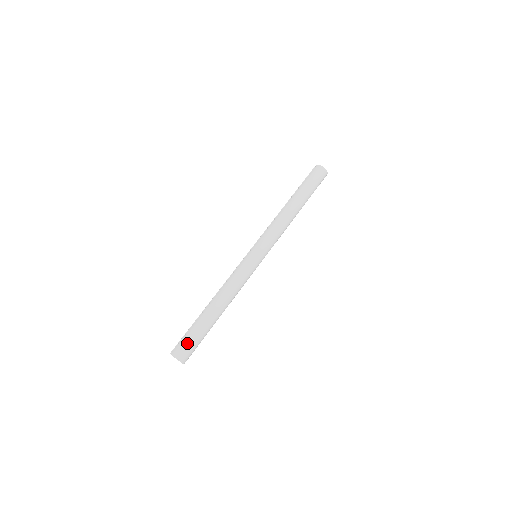
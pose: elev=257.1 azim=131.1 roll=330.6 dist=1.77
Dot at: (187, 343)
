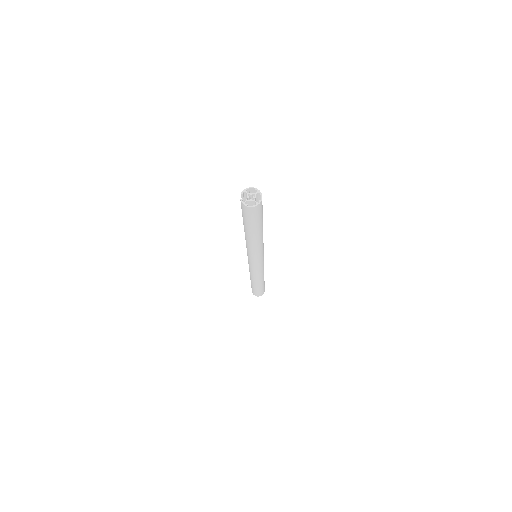
Dot at: occluded
